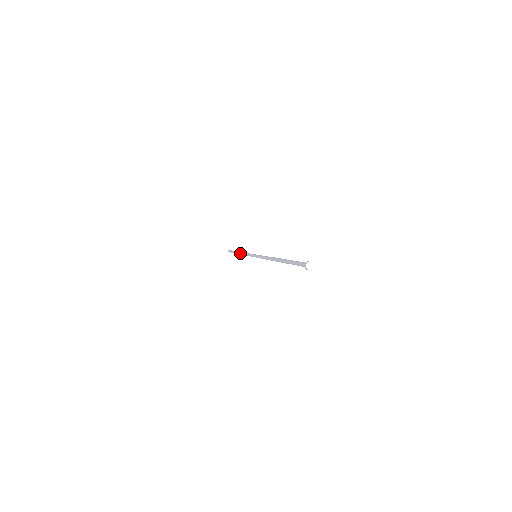
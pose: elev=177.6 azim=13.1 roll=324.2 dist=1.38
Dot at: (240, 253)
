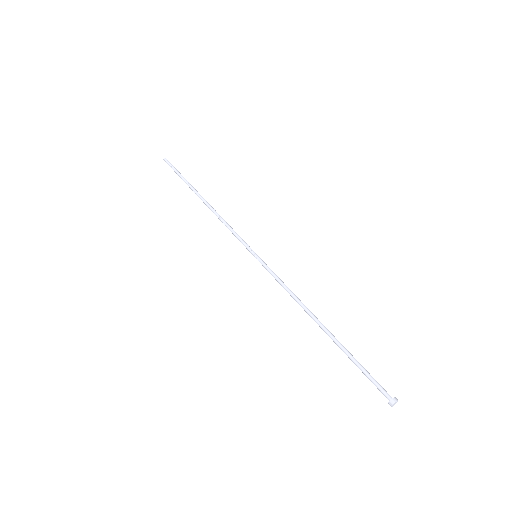
Dot at: (209, 208)
